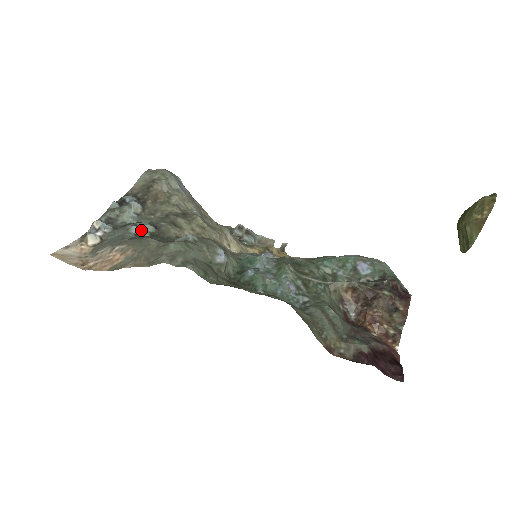
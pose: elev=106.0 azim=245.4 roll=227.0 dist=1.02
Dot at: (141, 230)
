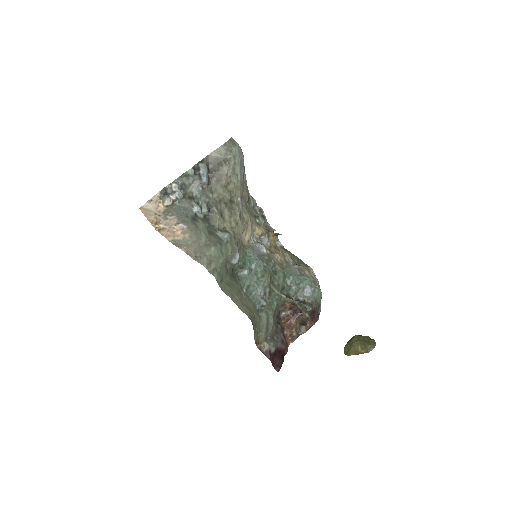
Dot at: (200, 212)
